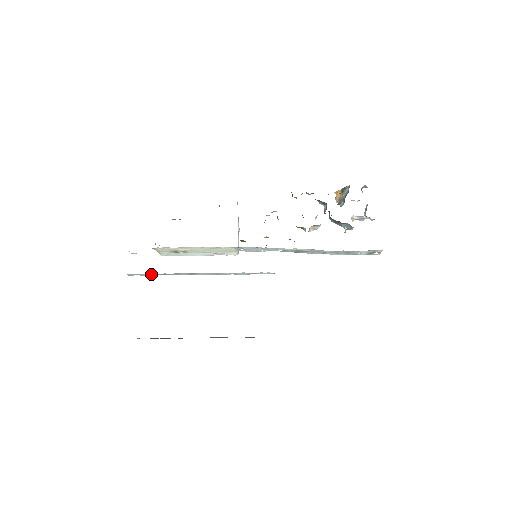
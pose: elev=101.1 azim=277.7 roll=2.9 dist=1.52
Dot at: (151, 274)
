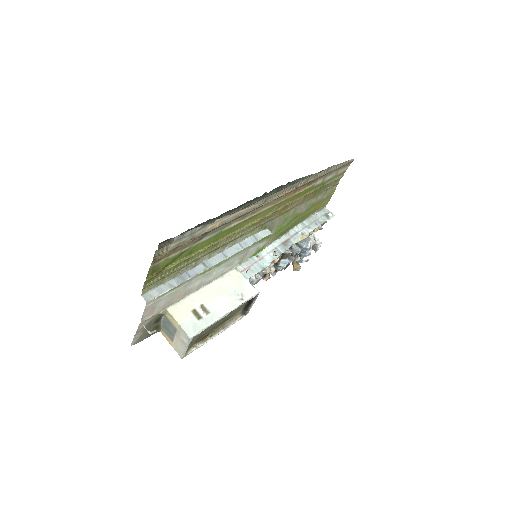
Dot at: (167, 286)
